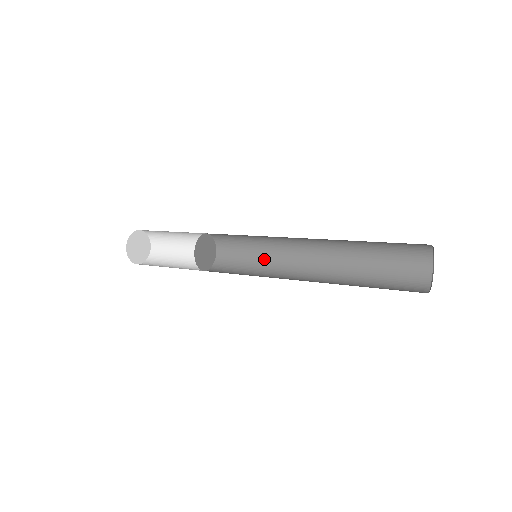
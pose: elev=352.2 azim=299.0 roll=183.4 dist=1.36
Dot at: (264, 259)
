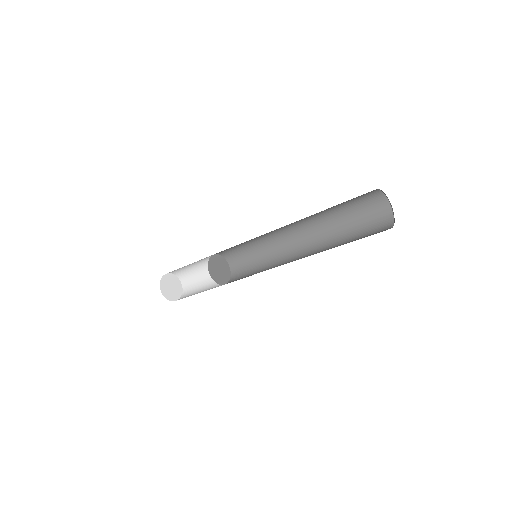
Dot at: (266, 262)
